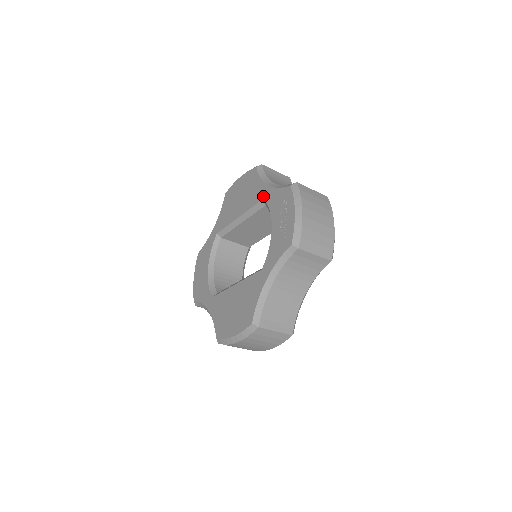
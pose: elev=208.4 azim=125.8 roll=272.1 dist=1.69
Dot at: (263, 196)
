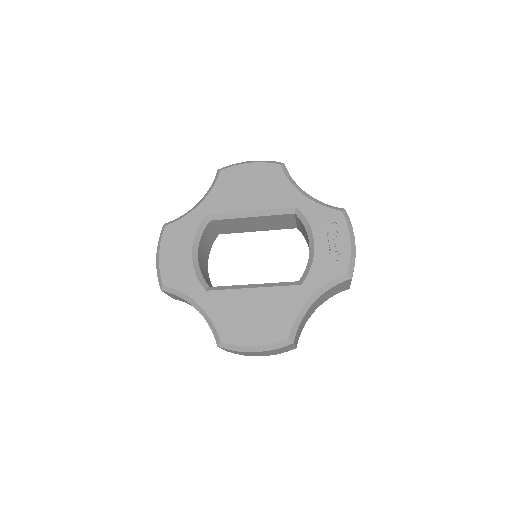
Dot at: (297, 204)
